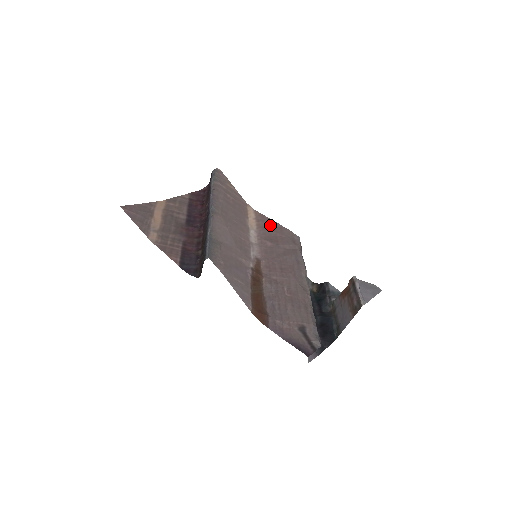
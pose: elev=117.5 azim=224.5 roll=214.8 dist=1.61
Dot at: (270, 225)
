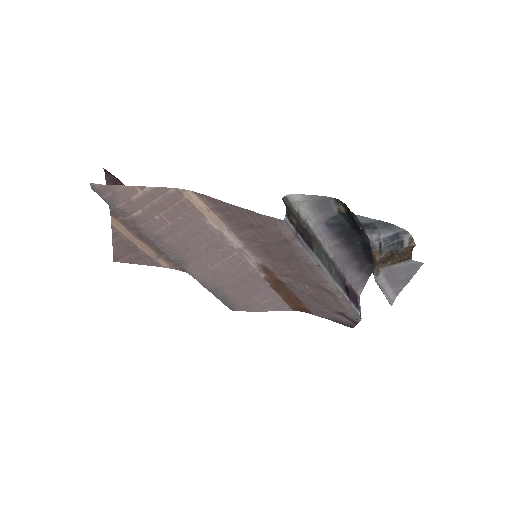
Dot at: (235, 215)
